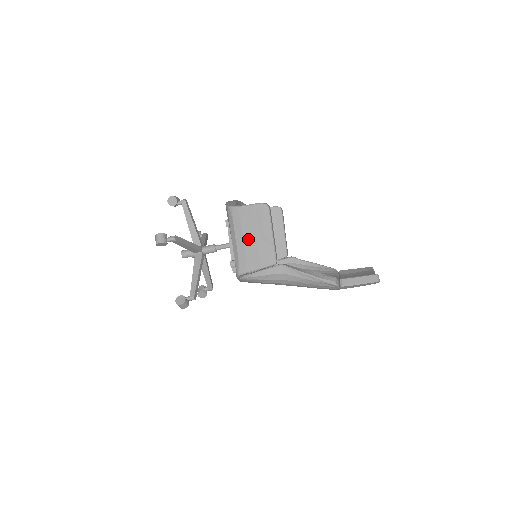
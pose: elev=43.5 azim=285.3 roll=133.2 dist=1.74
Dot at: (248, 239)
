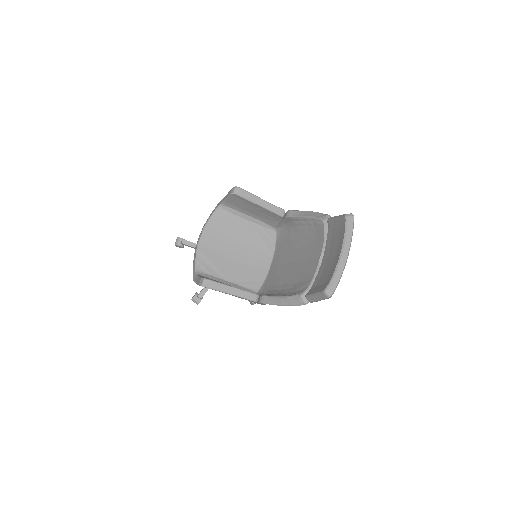
Dot at: occluded
